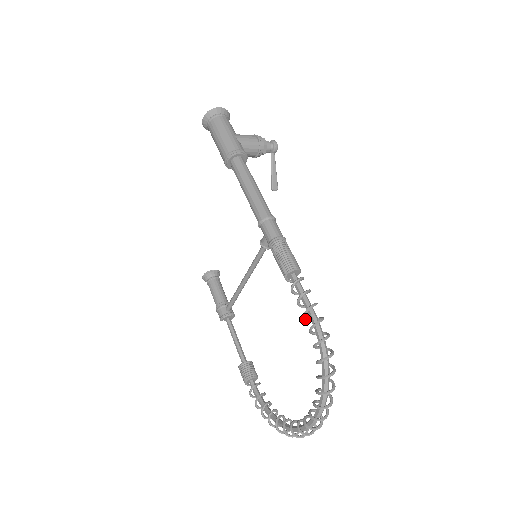
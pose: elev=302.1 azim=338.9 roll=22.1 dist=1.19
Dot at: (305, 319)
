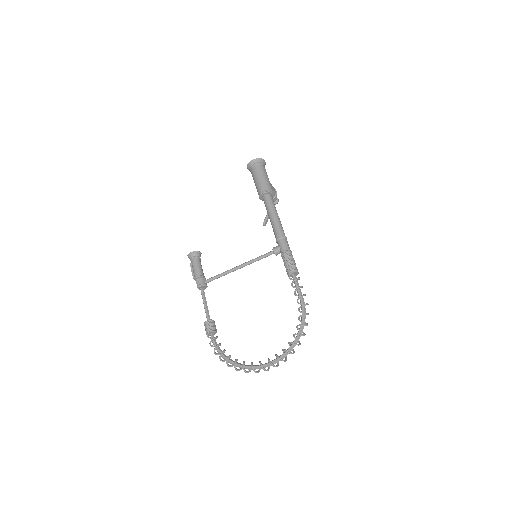
Dot at: occluded
